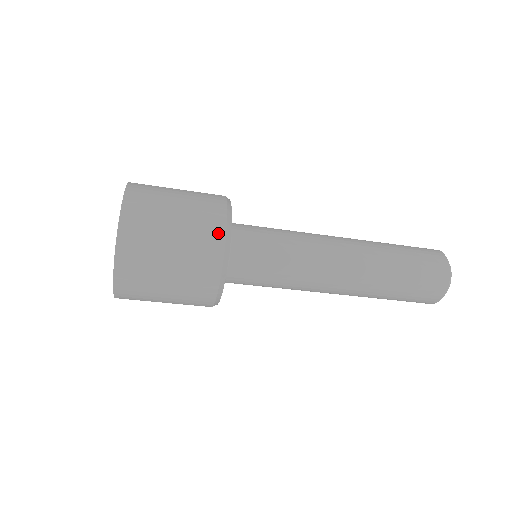
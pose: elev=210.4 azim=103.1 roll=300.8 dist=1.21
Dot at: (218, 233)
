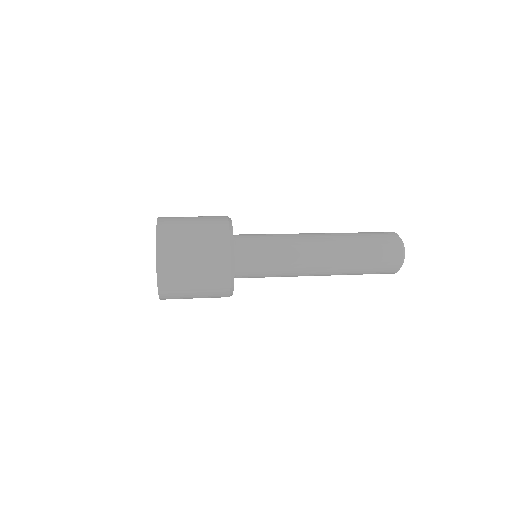
Dot at: (224, 240)
